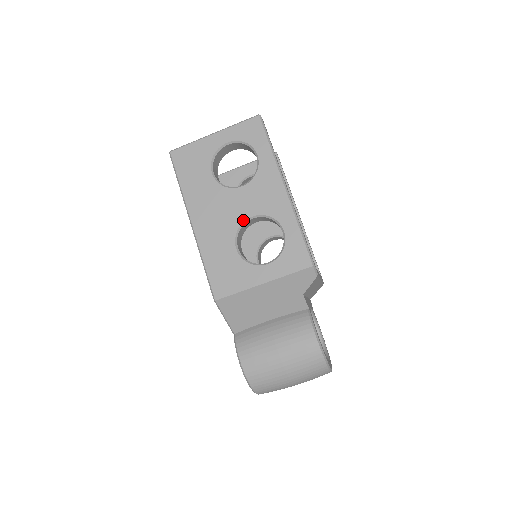
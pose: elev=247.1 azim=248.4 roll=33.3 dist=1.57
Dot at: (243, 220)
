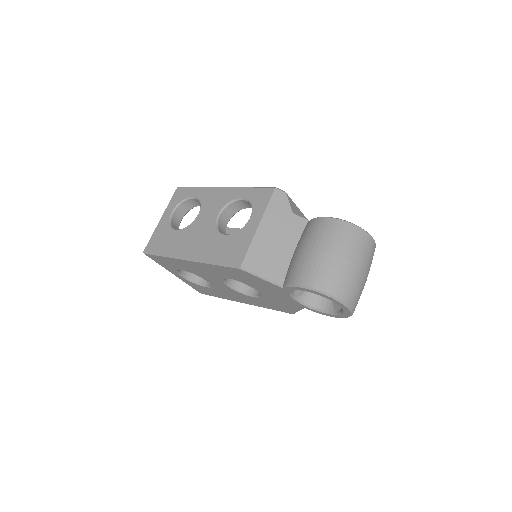
Dot at: (214, 222)
